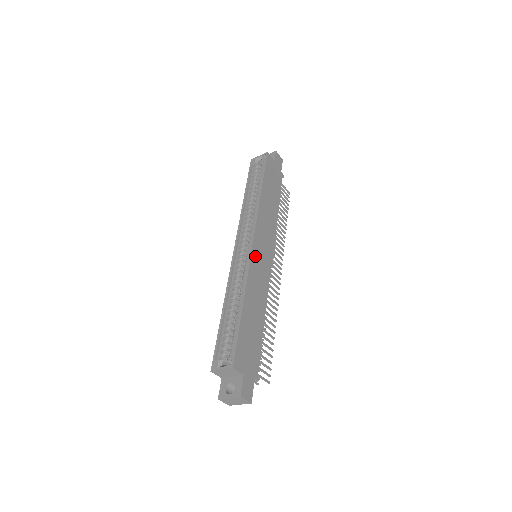
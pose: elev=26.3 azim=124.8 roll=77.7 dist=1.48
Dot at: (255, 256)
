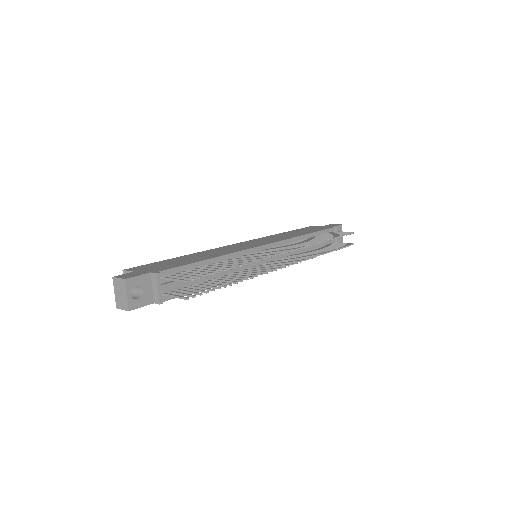
Dot at: (233, 246)
